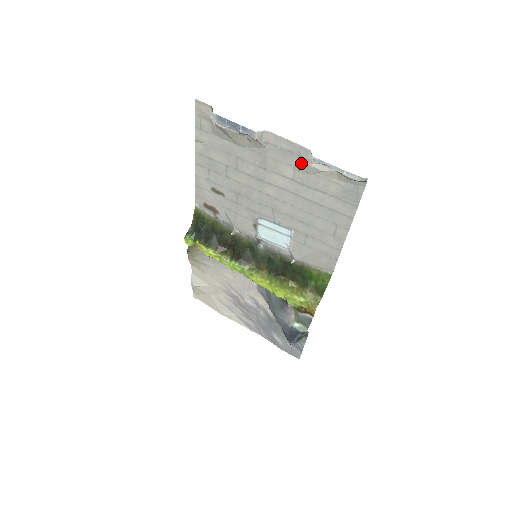
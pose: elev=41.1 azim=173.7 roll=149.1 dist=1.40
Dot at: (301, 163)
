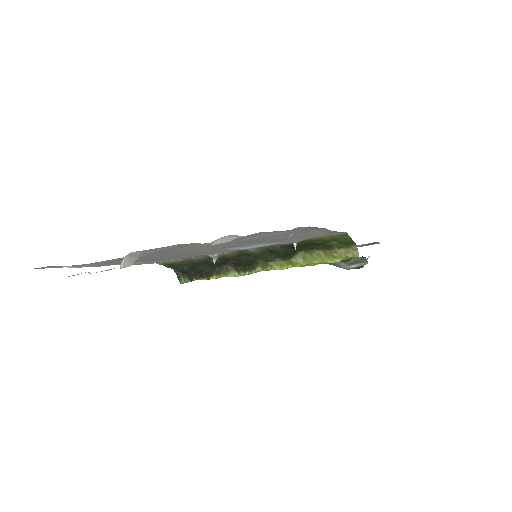
Dot at: occluded
